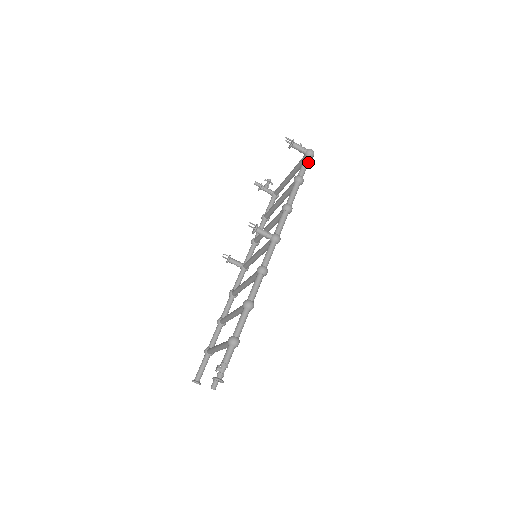
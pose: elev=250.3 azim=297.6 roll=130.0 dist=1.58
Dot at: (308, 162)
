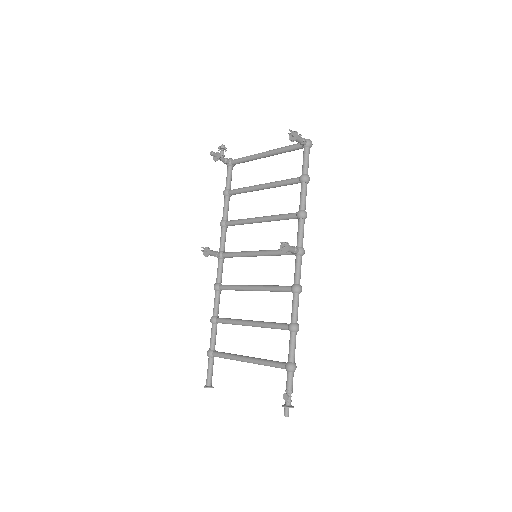
Dot at: occluded
